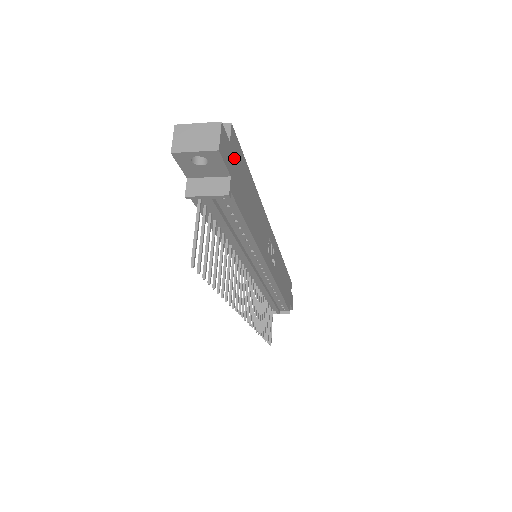
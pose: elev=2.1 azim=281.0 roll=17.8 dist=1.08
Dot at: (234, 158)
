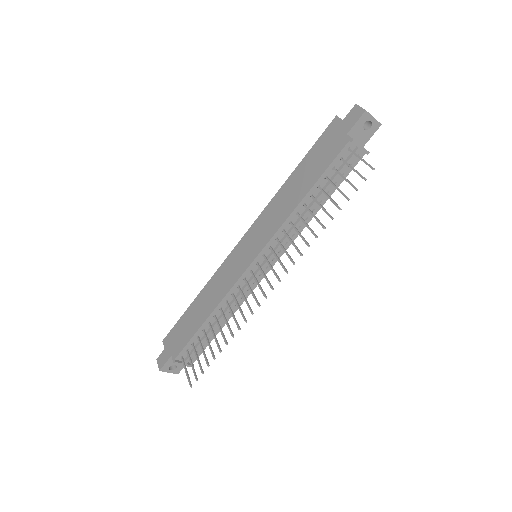
Dot at: occluded
